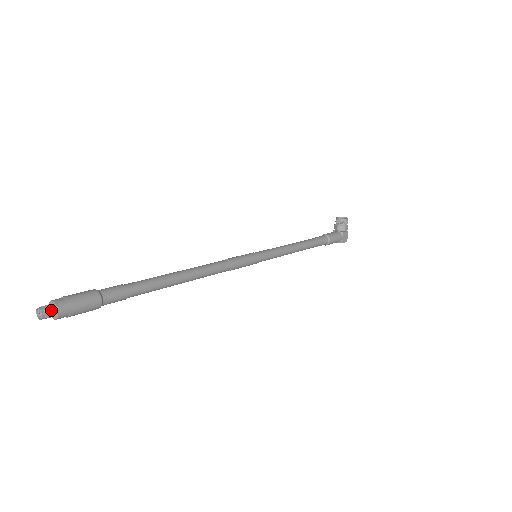
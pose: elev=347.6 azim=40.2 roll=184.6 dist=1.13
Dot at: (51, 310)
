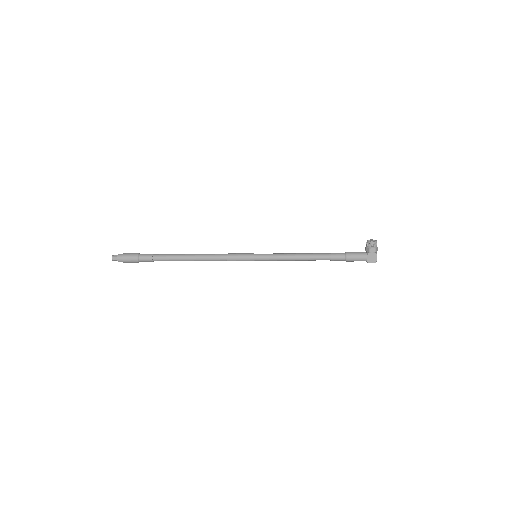
Dot at: (115, 257)
